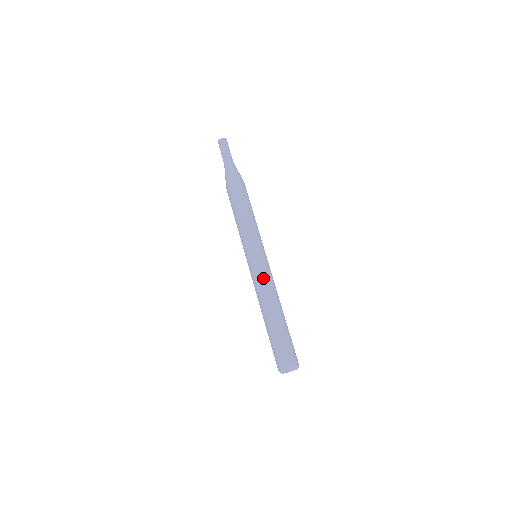
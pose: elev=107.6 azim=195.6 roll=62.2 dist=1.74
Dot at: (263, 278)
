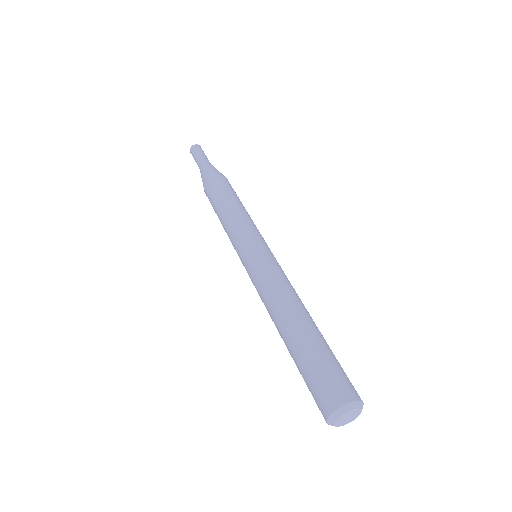
Dot at: (277, 272)
